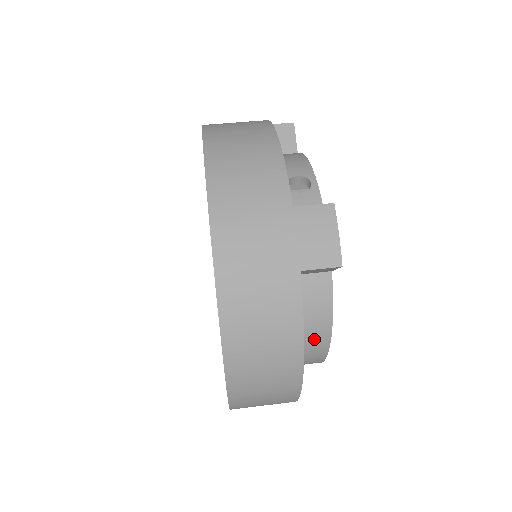
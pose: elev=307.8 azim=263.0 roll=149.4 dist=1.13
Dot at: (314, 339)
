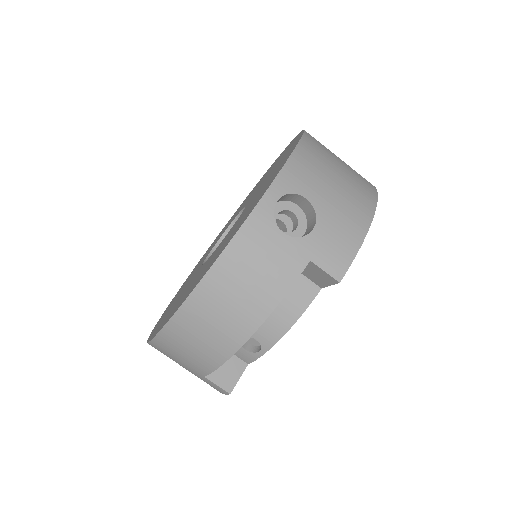
Dot at: occluded
